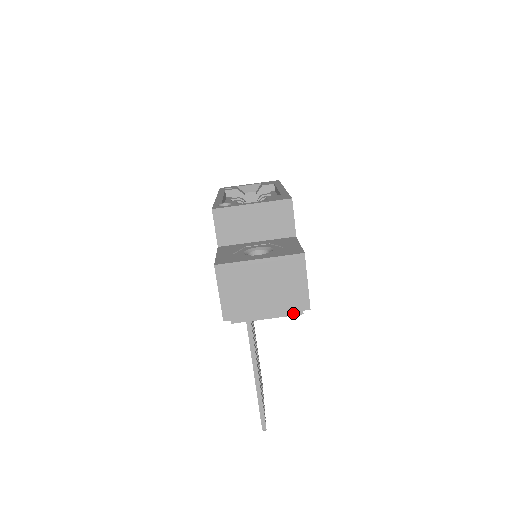
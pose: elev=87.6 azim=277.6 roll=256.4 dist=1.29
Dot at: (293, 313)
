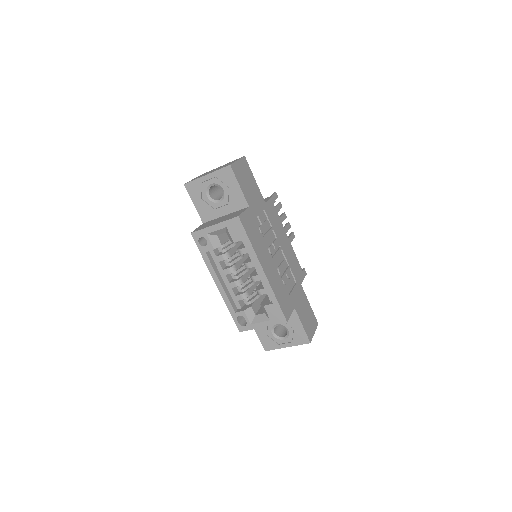
Dot at: occluded
